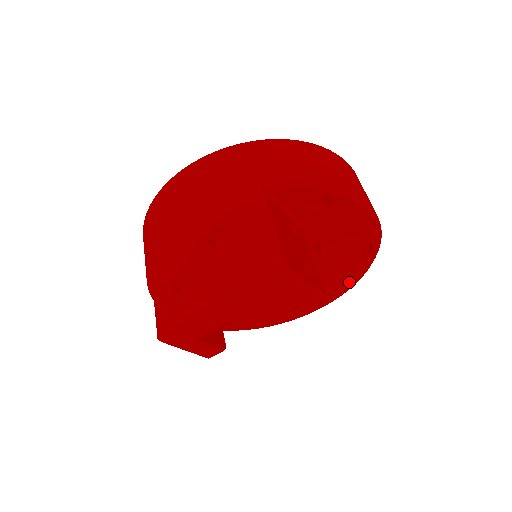
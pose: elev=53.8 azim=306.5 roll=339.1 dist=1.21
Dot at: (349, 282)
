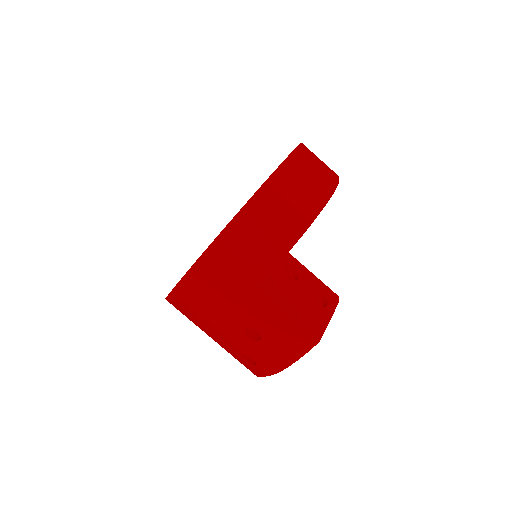
Dot at: occluded
